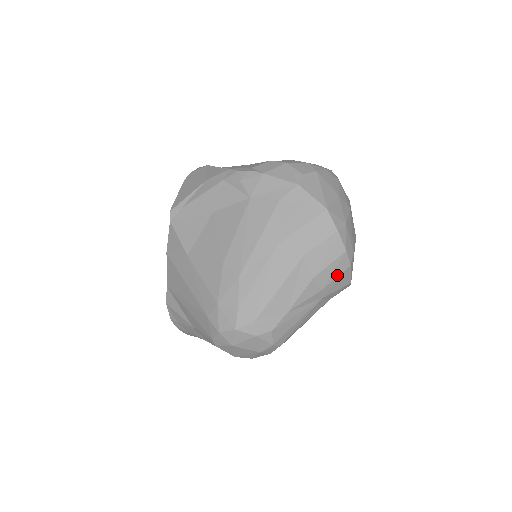
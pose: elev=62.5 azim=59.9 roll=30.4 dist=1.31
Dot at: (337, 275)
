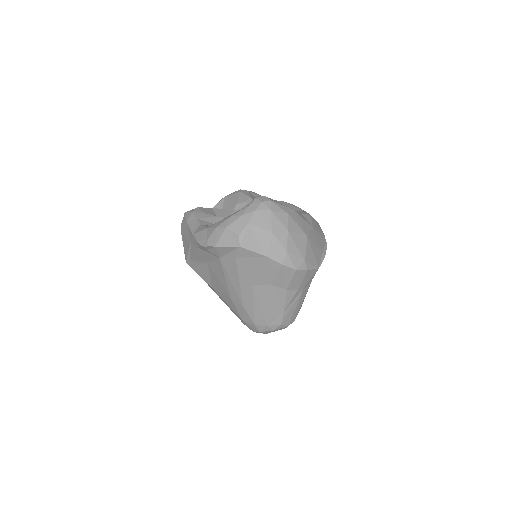
Dot at: (302, 279)
